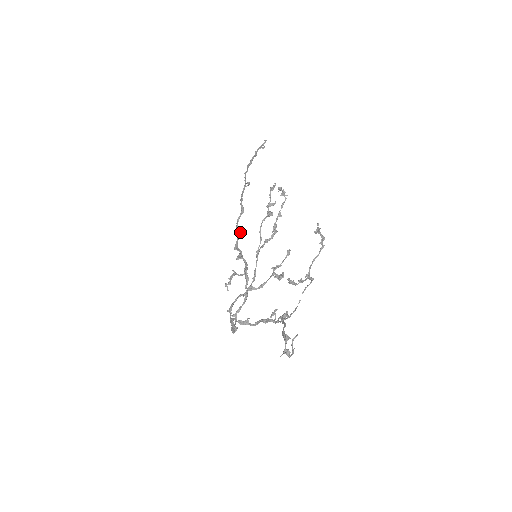
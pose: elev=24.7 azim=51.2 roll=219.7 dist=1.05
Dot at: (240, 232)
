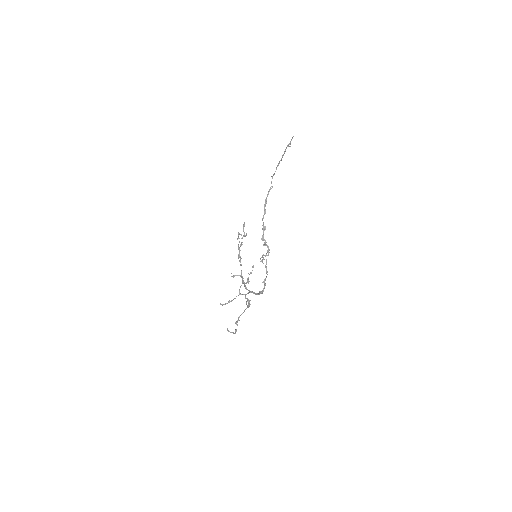
Dot at: (265, 227)
